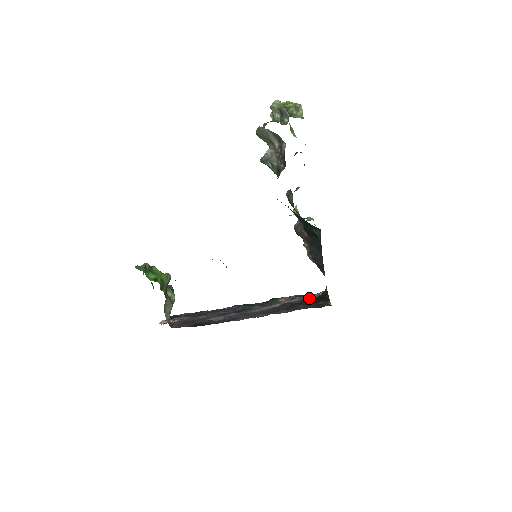
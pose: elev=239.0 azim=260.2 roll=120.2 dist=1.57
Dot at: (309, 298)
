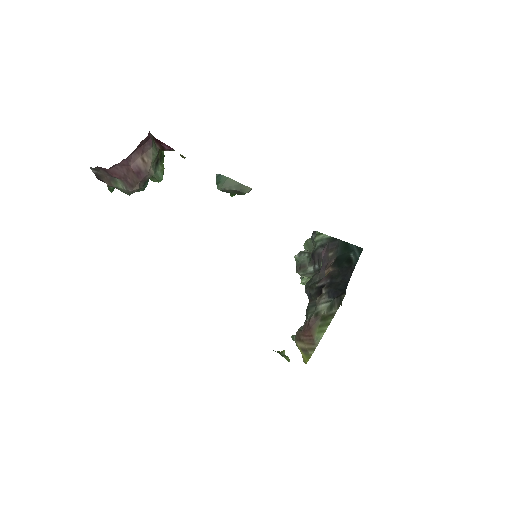
Dot at: occluded
